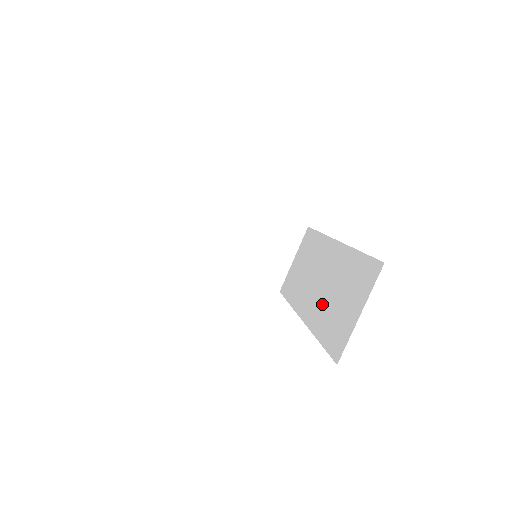
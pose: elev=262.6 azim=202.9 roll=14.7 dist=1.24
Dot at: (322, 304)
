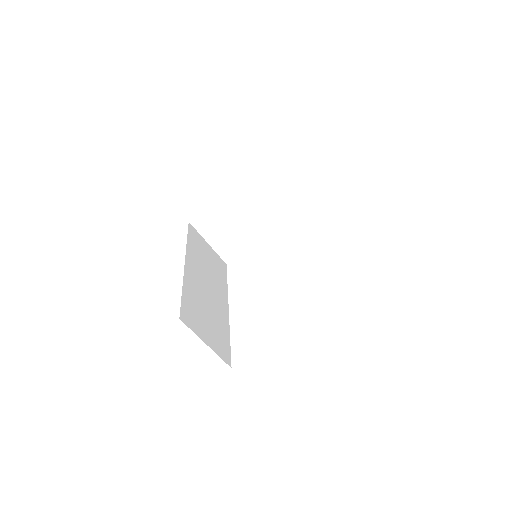
Dot at: occluded
